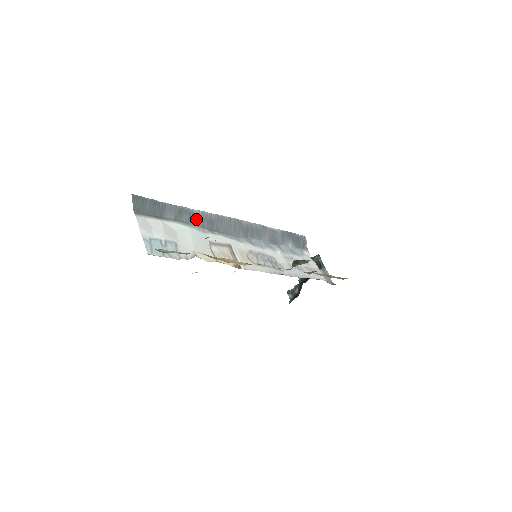
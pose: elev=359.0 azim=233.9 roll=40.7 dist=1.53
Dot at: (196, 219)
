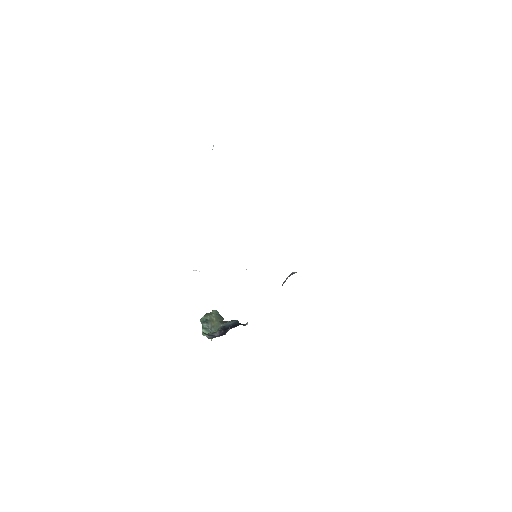
Dot at: occluded
